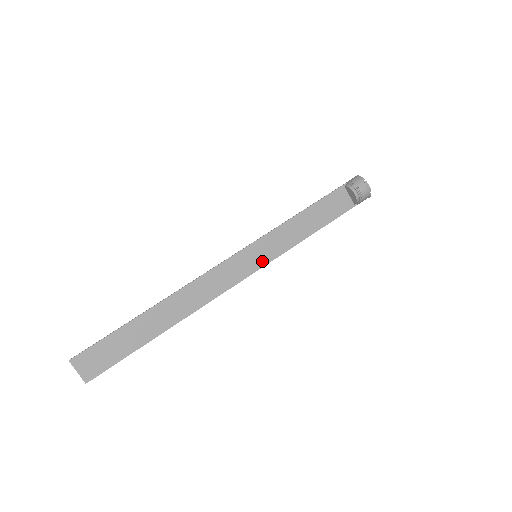
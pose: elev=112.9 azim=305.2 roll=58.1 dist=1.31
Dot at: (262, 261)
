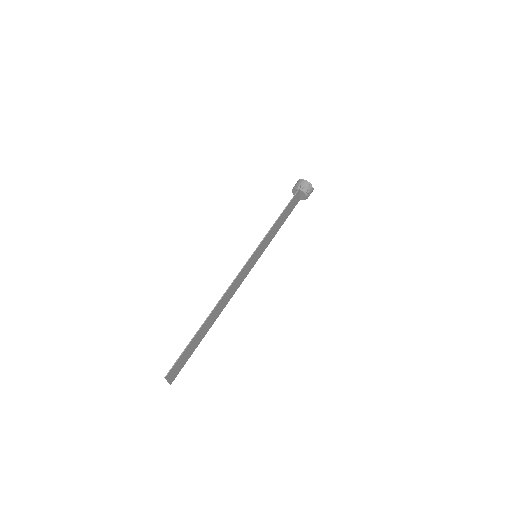
Dot at: (258, 258)
